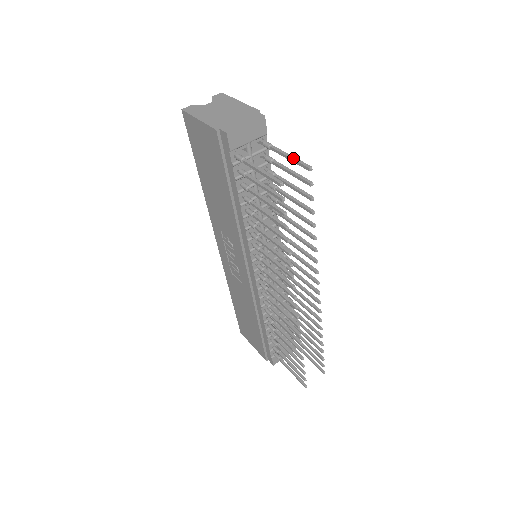
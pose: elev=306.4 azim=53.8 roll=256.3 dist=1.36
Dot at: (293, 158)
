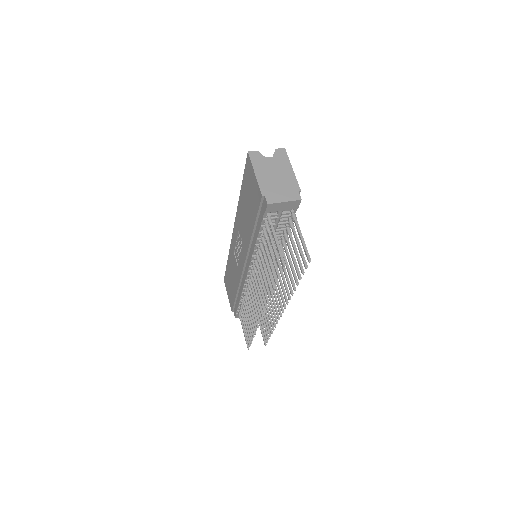
Dot at: (304, 244)
